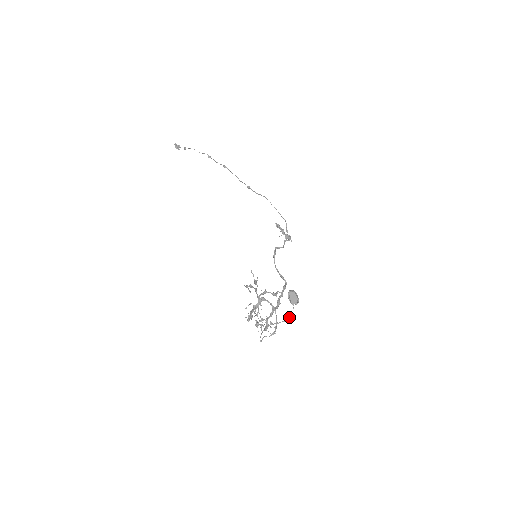
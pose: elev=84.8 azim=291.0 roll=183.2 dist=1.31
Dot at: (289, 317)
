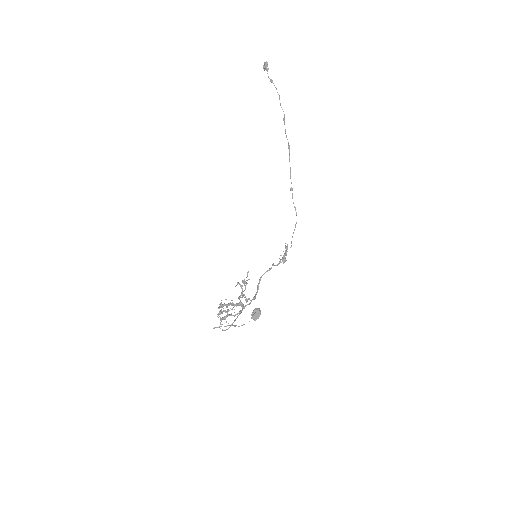
Dot at: occluded
